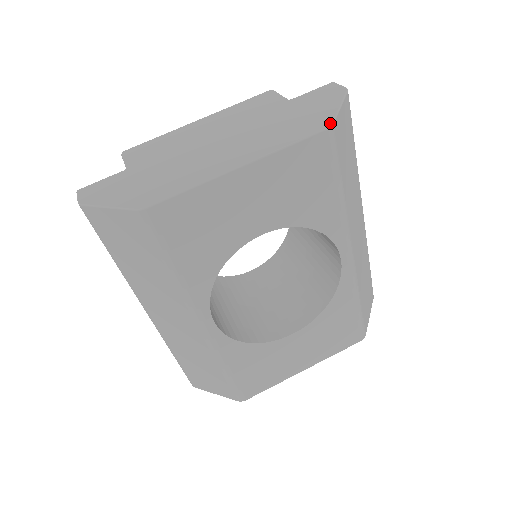
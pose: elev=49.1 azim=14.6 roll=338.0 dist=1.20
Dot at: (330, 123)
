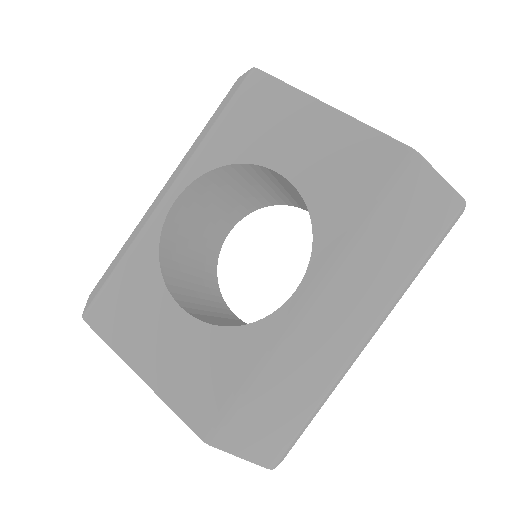
Dot at: (419, 153)
